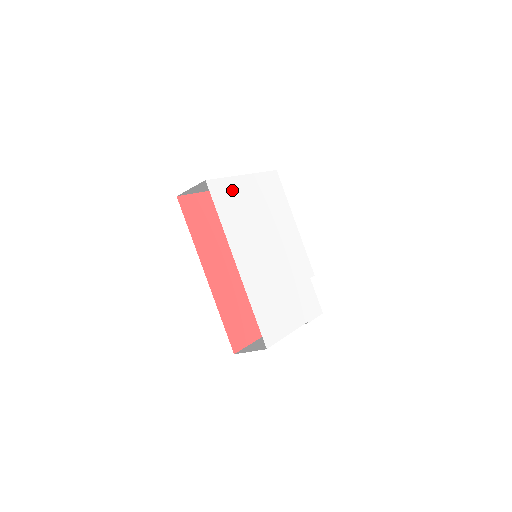
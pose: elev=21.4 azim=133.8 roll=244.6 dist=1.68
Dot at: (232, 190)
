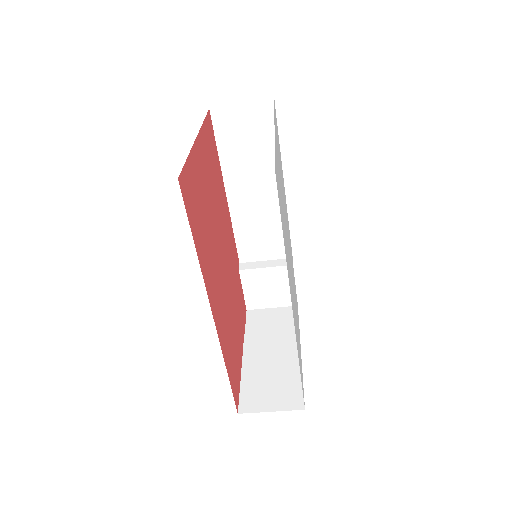
Dot at: (277, 168)
